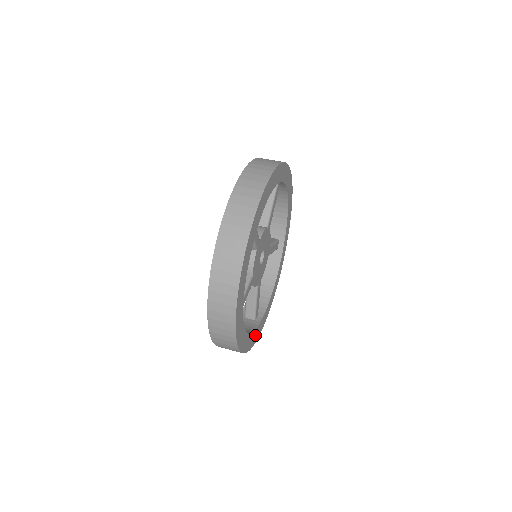
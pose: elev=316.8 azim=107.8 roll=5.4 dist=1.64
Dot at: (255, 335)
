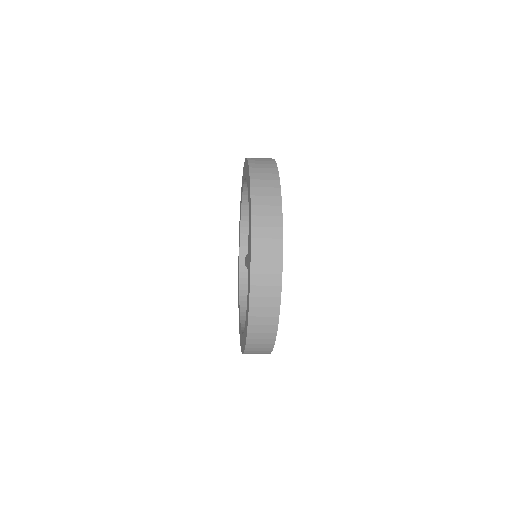
Dot at: occluded
